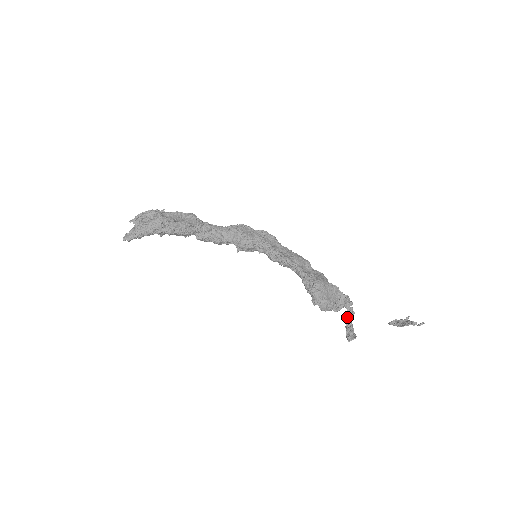
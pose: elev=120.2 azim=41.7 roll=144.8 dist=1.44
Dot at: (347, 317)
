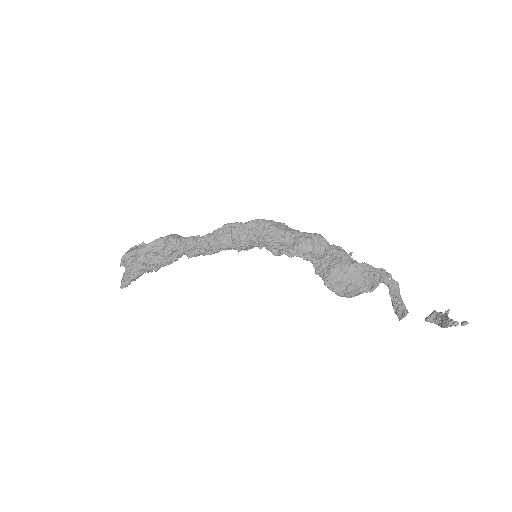
Dot at: (389, 293)
